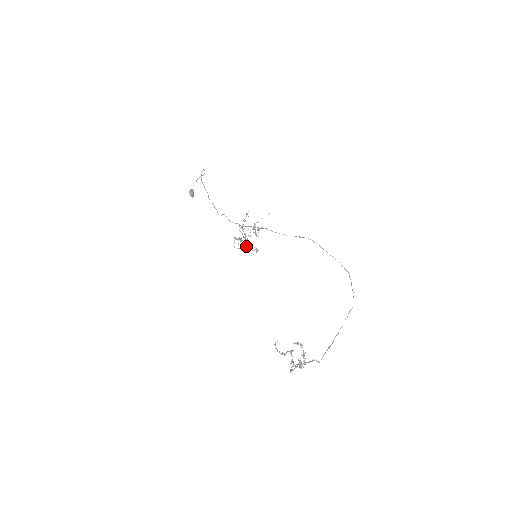
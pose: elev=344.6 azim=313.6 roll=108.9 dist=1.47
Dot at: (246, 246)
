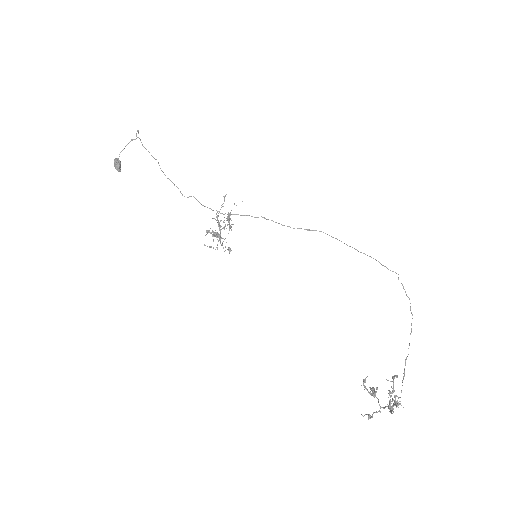
Dot at: (220, 243)
